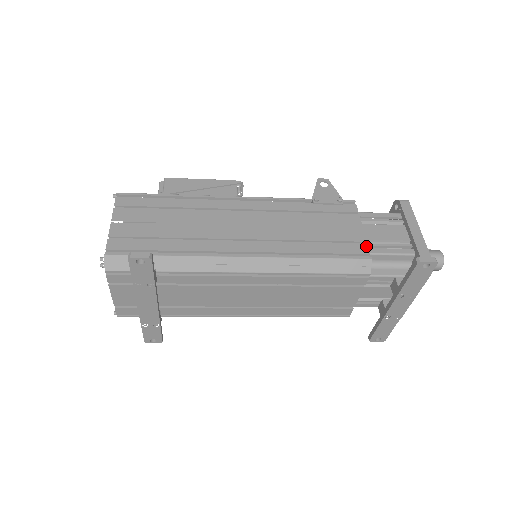
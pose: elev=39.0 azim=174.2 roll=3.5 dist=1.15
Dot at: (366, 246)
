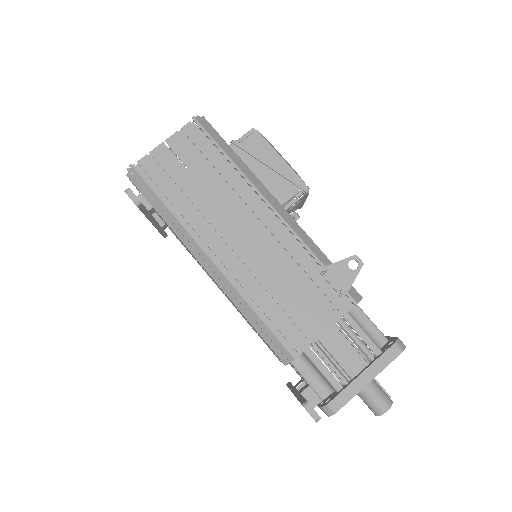
Dot at: (306, 346)
